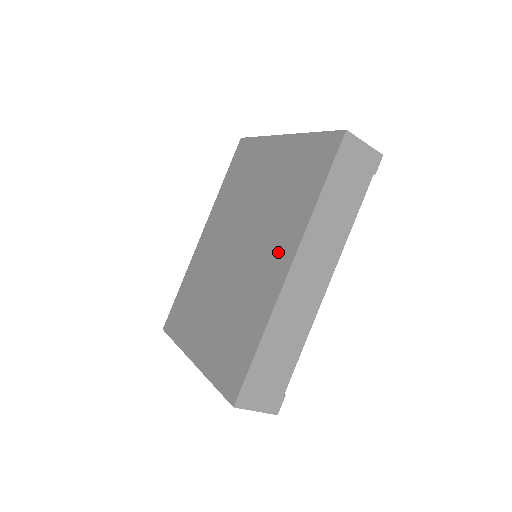
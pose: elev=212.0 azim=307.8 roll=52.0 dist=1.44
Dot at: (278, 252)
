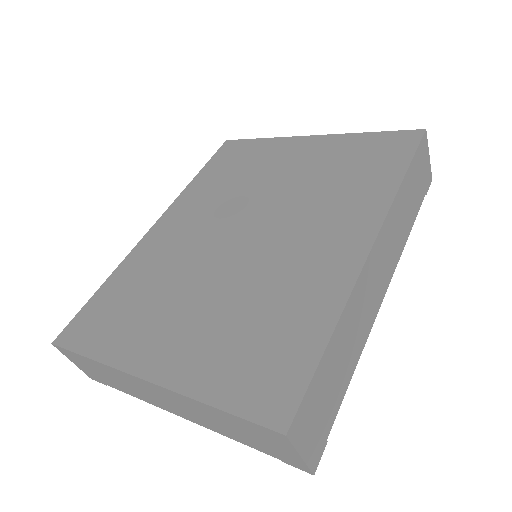
Dot at: (340, 230)
